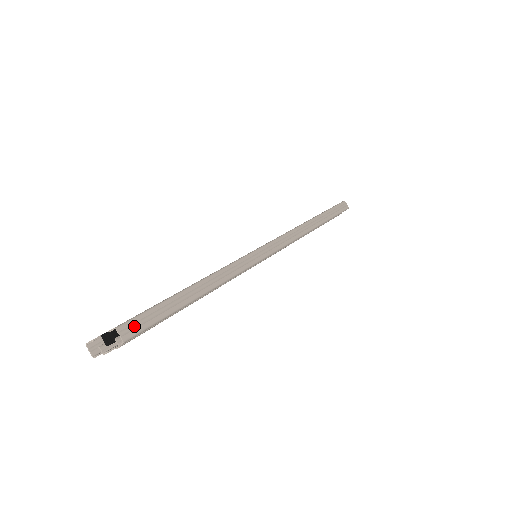
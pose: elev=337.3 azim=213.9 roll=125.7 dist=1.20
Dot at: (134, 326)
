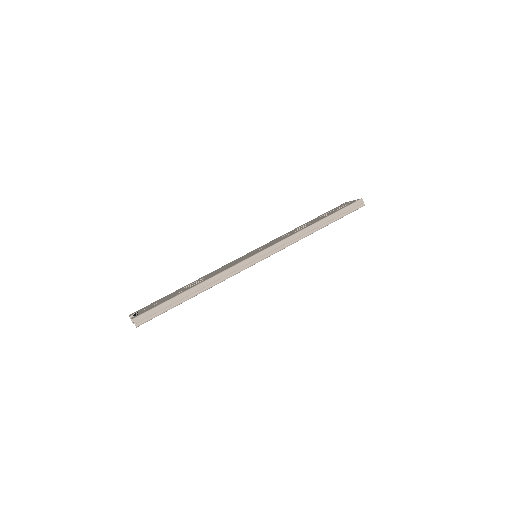
Dot at: (143, 318)
